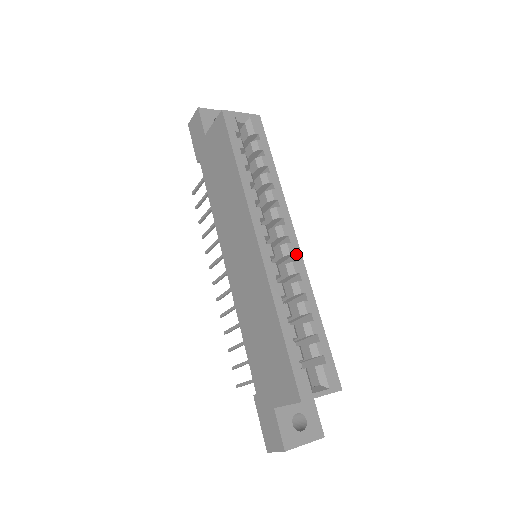
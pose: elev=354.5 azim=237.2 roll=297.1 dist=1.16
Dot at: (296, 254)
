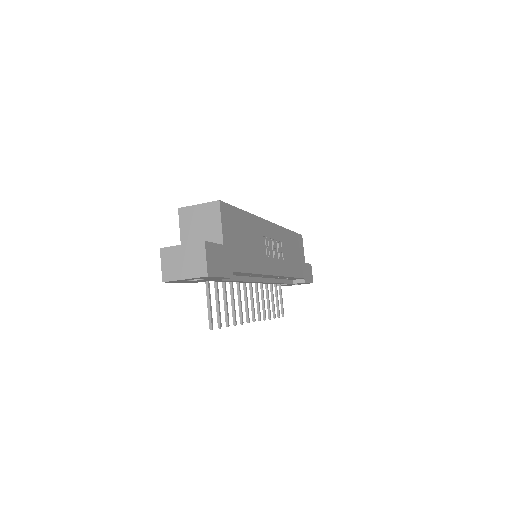
Dot at: occluded
